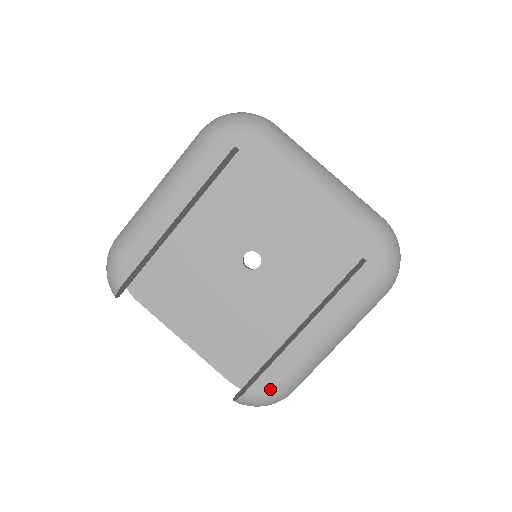
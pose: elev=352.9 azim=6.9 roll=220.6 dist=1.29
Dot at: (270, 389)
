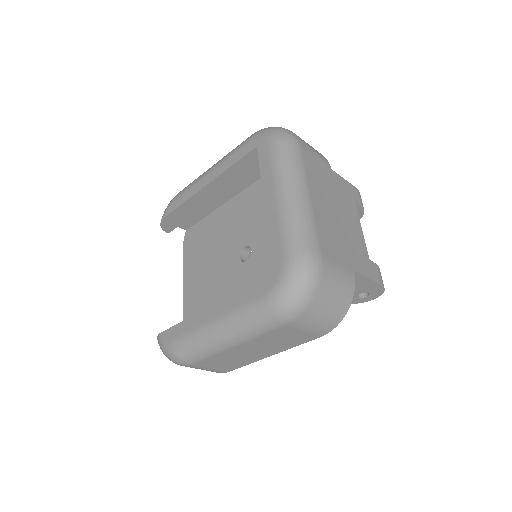
Dot at: (170, 341)
